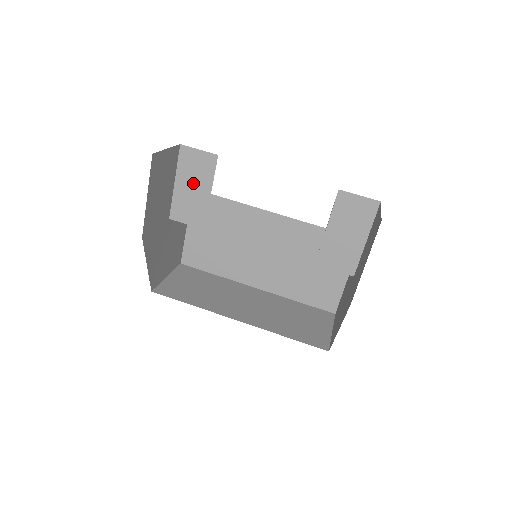
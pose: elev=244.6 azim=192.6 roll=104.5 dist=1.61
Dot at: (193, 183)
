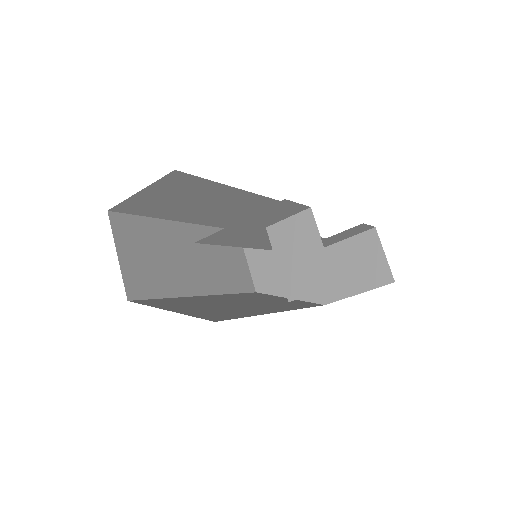
Dot at: (258, 222)
